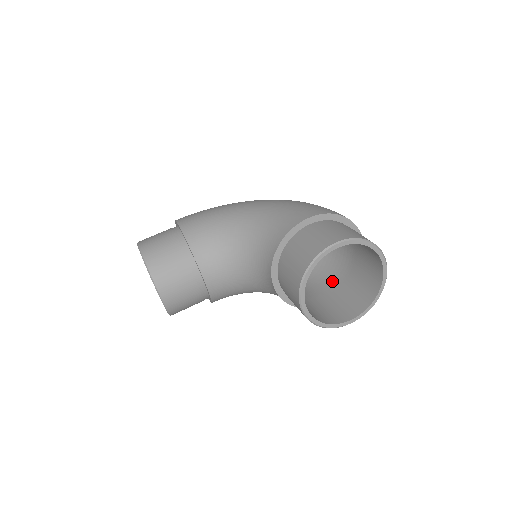
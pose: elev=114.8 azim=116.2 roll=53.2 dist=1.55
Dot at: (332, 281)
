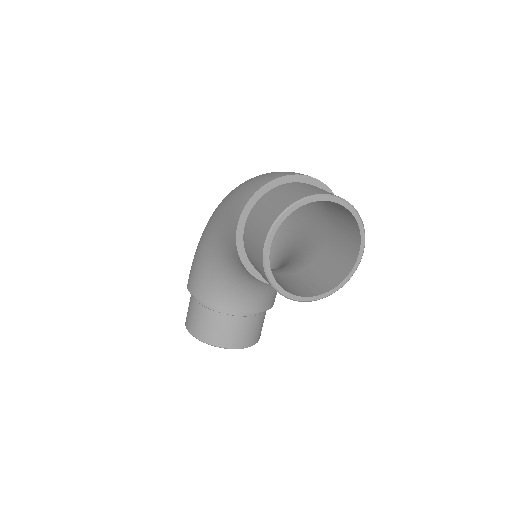
Dot at: (324, 219)
